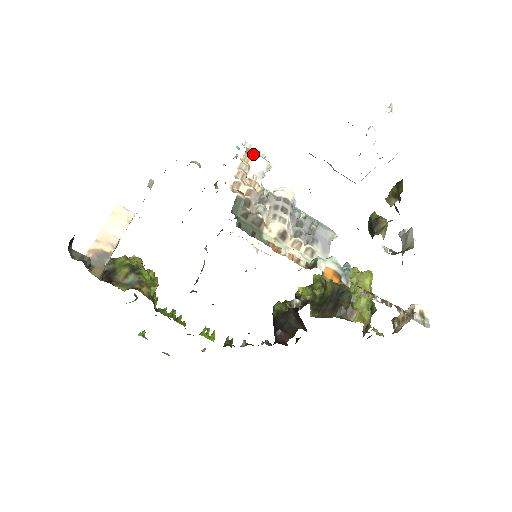
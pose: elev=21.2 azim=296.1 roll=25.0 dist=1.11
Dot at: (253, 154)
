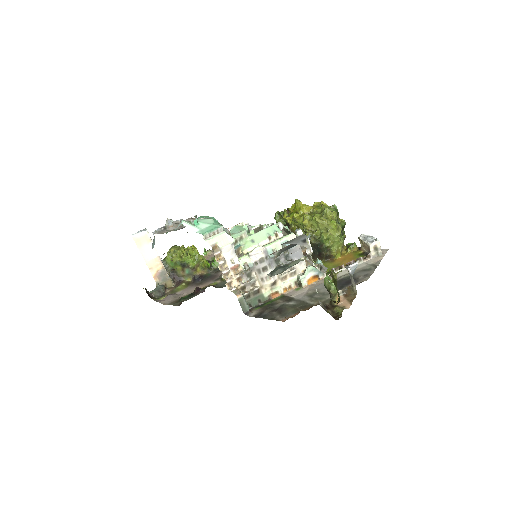
Dot at: (219, 248)
